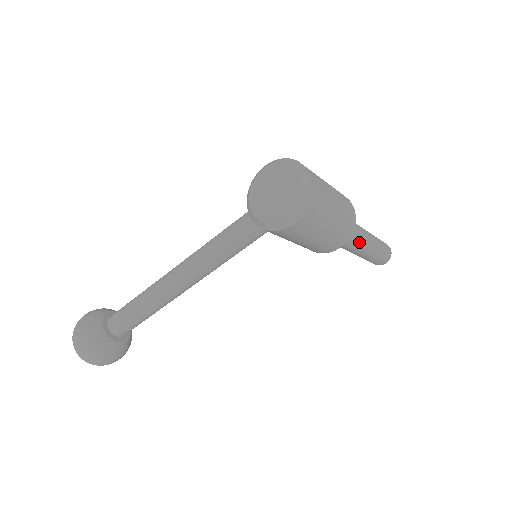
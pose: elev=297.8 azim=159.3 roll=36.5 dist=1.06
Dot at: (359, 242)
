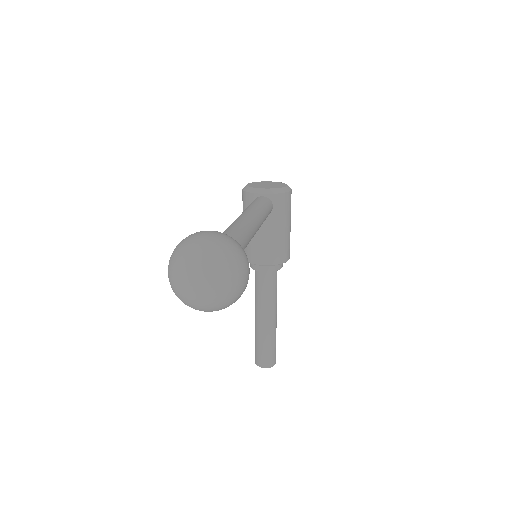
Dot at: occluded
